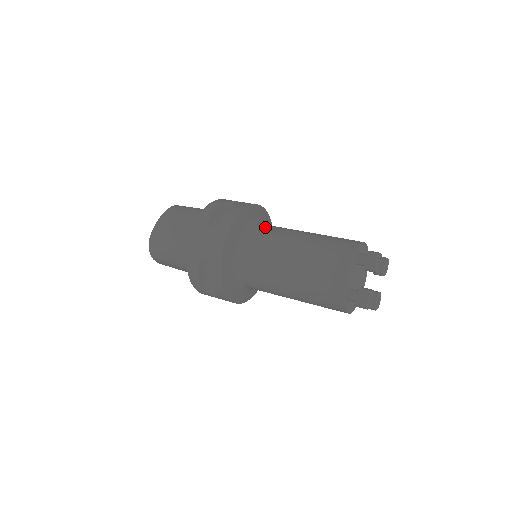
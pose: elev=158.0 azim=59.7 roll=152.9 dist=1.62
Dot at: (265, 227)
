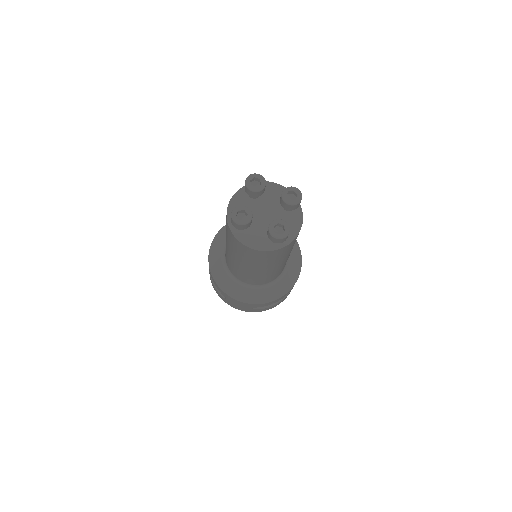
Dot at: occluded
